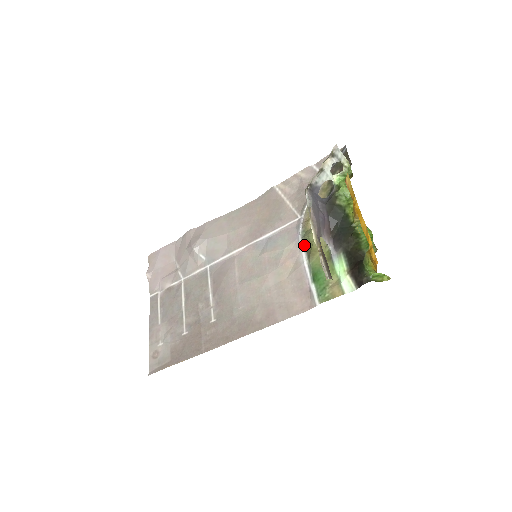
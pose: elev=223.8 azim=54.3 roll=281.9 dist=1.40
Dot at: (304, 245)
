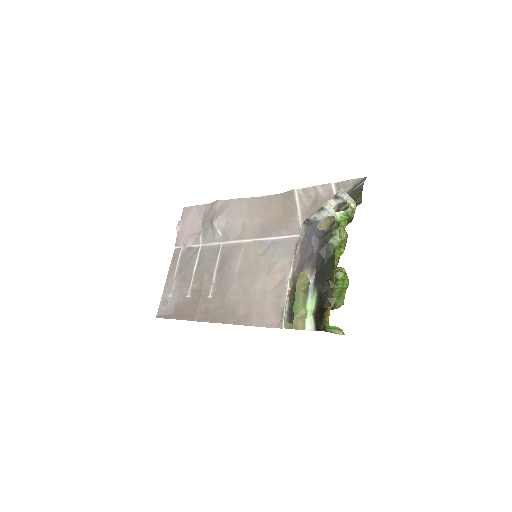
Dot at: occluded
